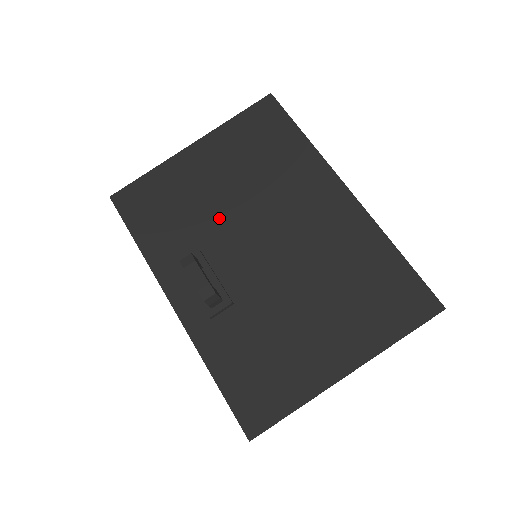
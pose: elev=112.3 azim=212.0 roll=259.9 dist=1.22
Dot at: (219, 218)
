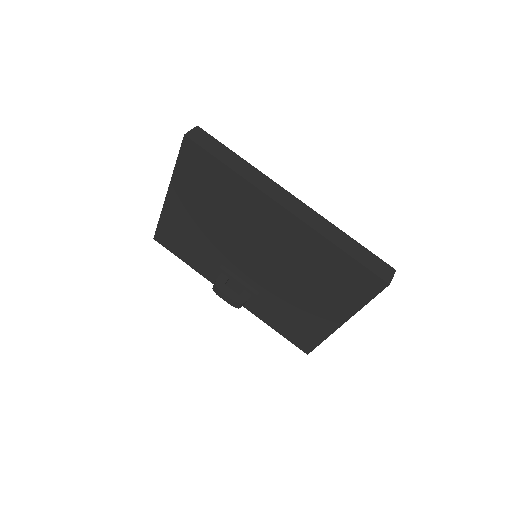
Dot at: (218, 243)
